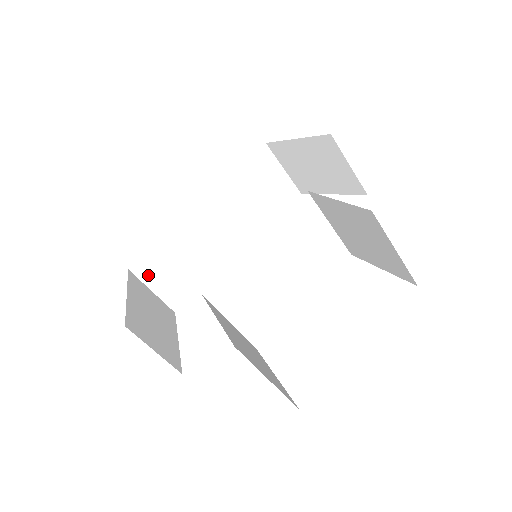
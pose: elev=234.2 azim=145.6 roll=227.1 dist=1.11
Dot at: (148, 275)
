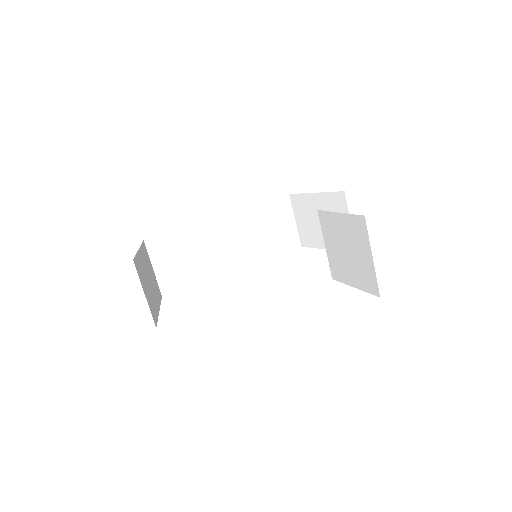
Dot at: (156, 253)
